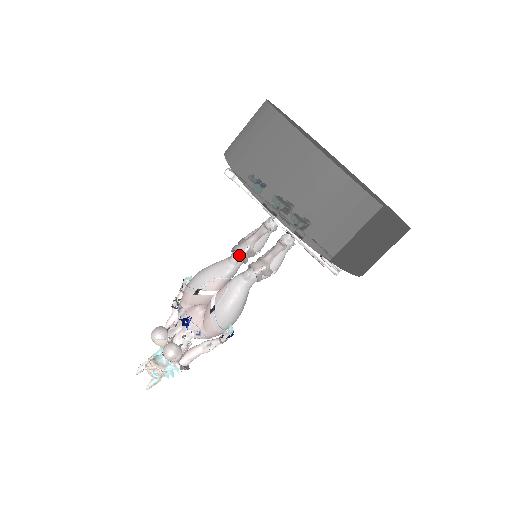
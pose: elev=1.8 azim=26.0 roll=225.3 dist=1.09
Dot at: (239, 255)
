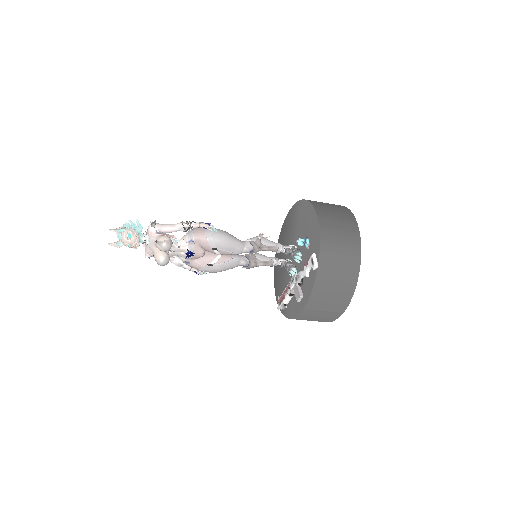
Dot at: (252, 250)
